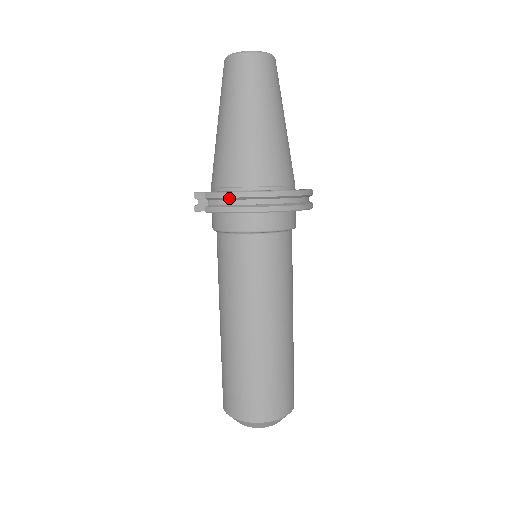
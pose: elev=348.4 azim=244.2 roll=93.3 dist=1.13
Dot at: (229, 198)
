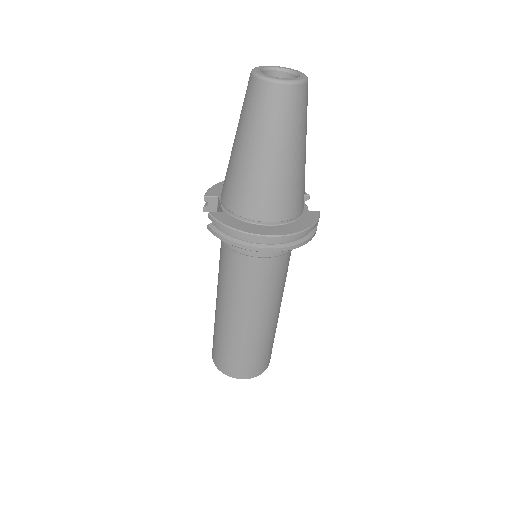
Dot at: (227, 230)
